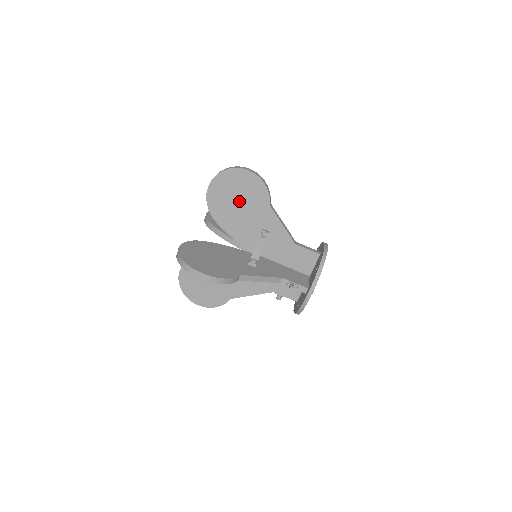
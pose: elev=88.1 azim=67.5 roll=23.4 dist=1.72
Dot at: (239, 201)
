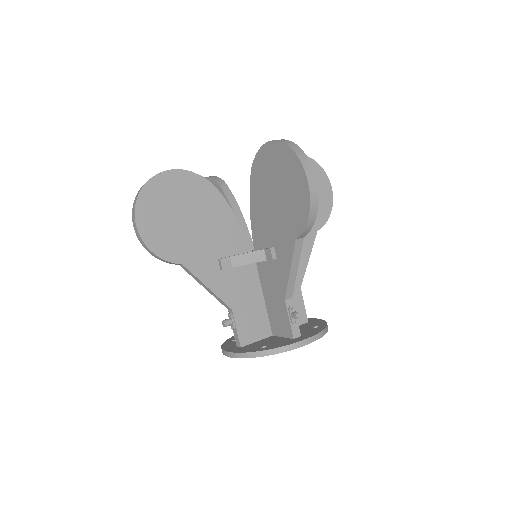
Dot at: occluded
